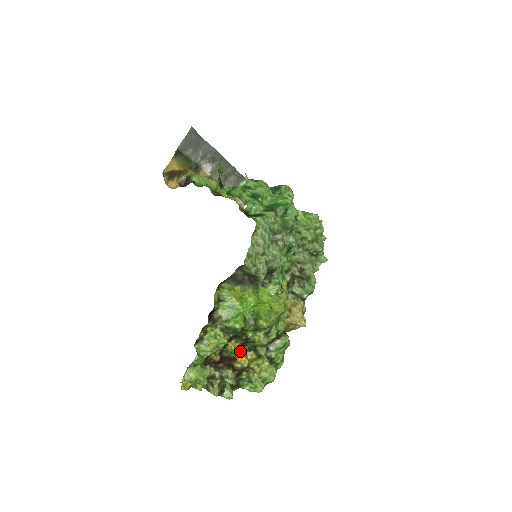
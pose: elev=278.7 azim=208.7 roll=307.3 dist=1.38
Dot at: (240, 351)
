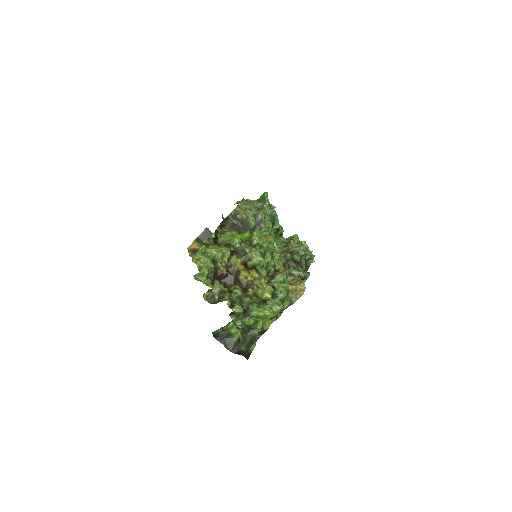
Dot at: (242, 267)
